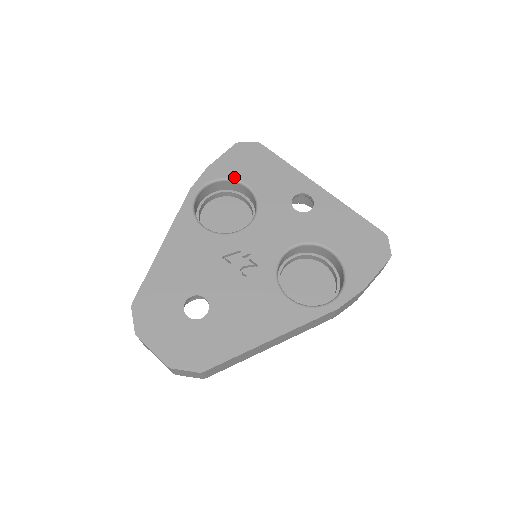
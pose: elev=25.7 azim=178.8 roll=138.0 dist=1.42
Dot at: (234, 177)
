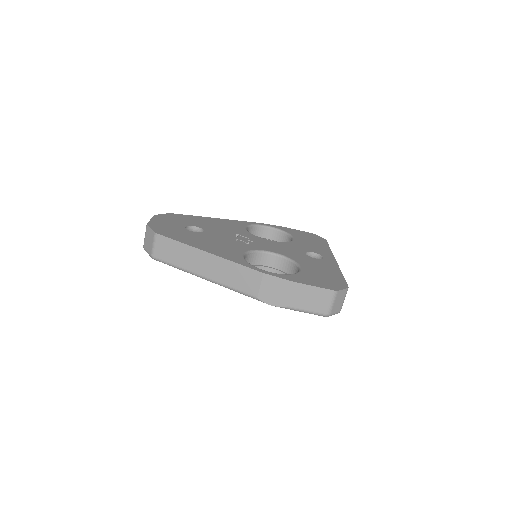
Dot at: (291, 234)
